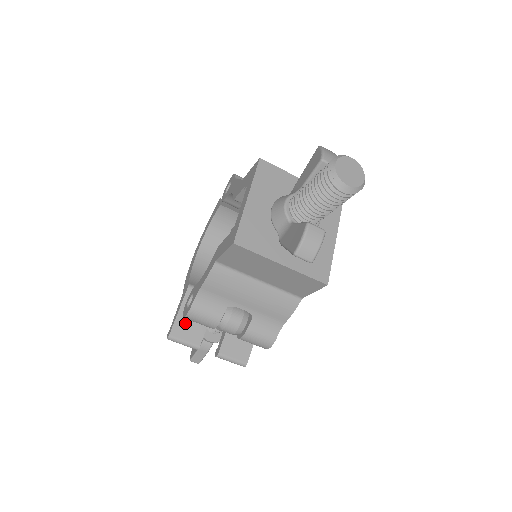
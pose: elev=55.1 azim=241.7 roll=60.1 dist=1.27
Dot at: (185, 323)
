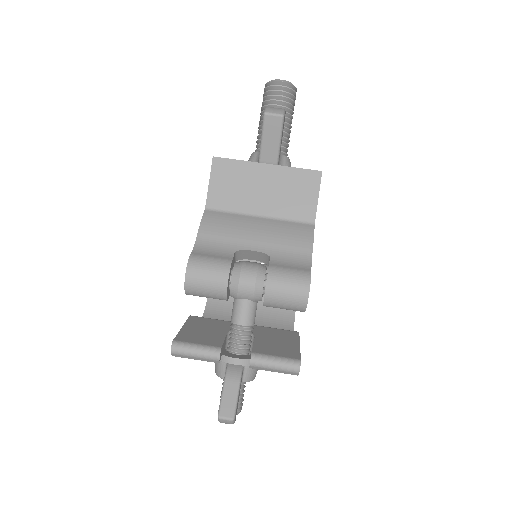
Dot at: (193, 334)
